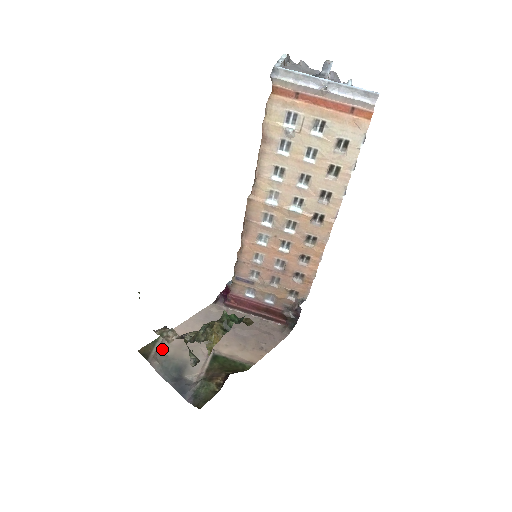
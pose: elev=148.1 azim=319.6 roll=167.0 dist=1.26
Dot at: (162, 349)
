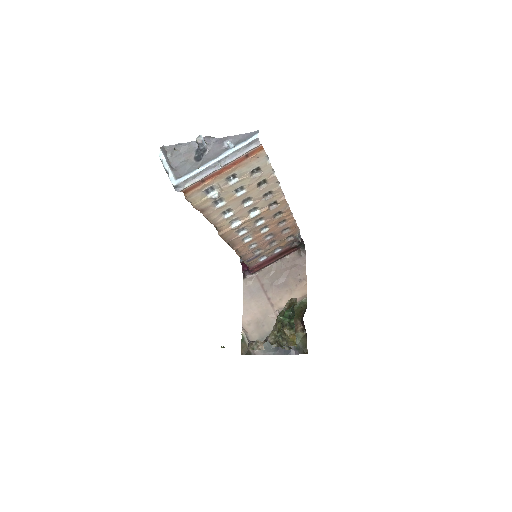
Dot at: (251, 339)
